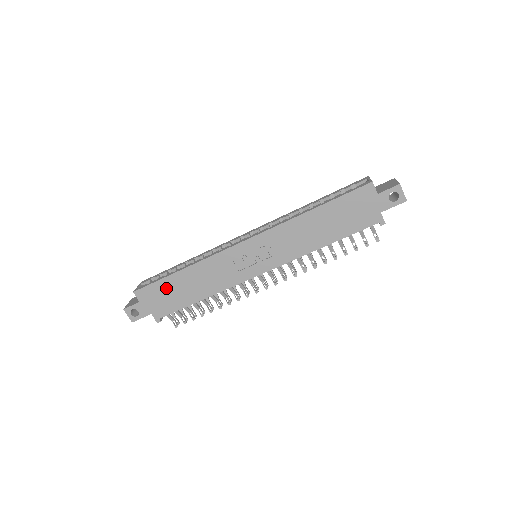
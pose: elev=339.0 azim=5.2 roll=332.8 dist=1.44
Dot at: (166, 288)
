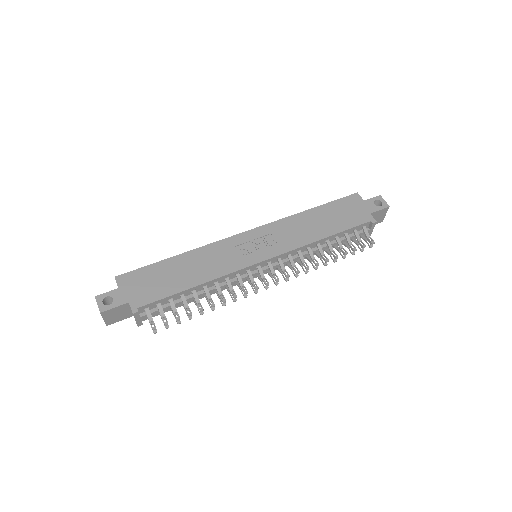
Dot at: (155, 273)
